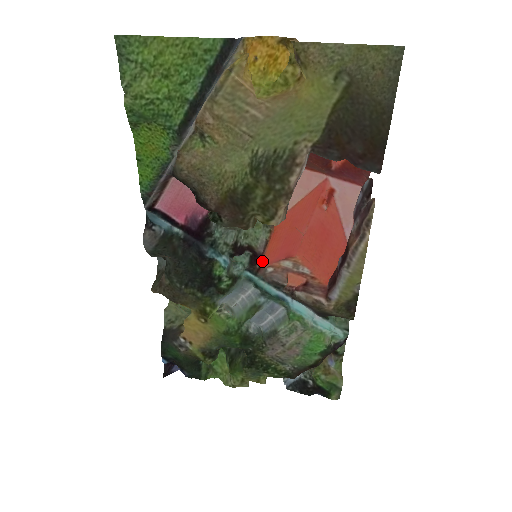
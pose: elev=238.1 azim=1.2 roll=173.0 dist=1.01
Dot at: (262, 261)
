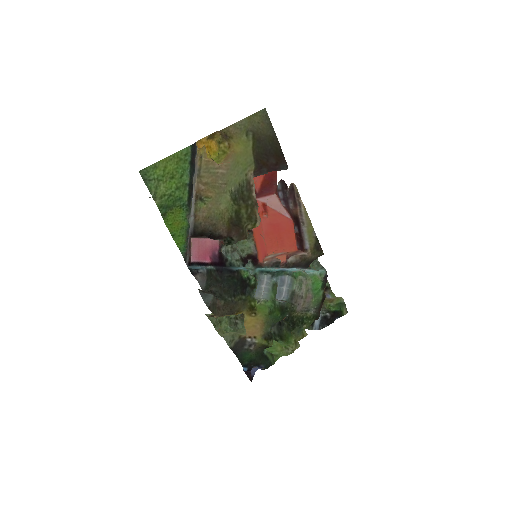
Dot at: (259, 260)
